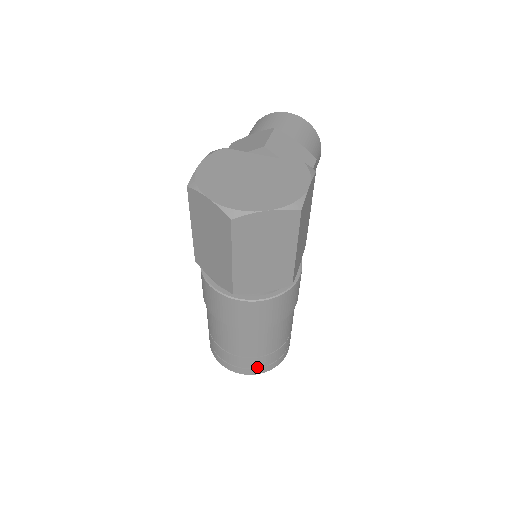
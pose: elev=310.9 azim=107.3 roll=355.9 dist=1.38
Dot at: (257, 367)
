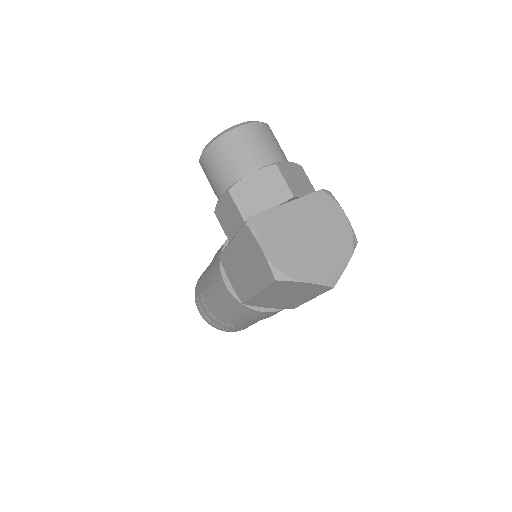
Dot at: occluded
